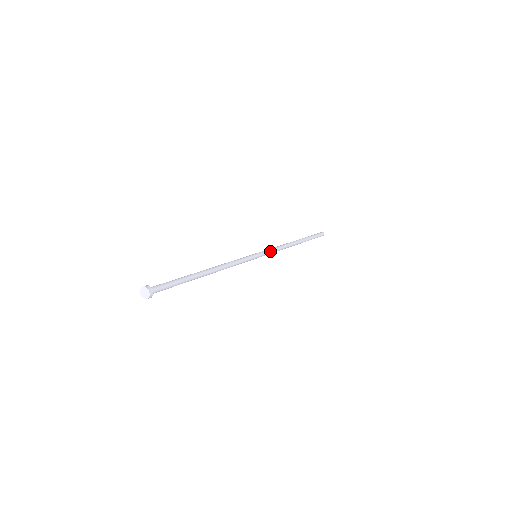
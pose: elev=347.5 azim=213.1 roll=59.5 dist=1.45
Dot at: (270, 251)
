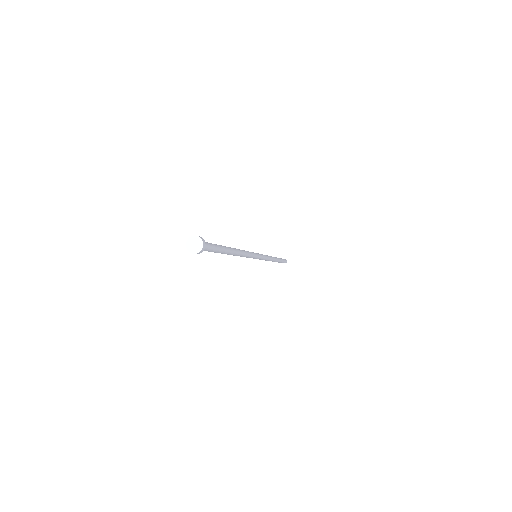
Dot at: (263, 255)
